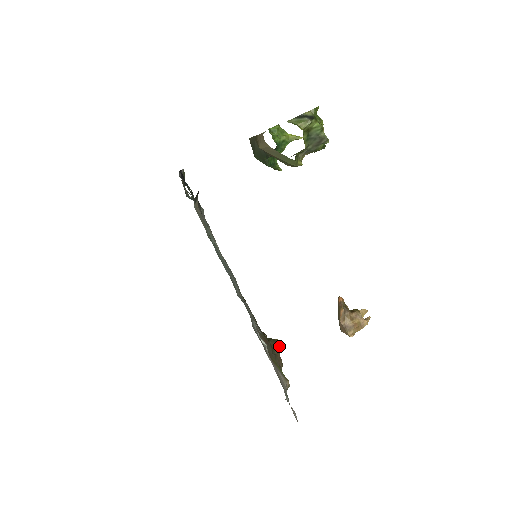
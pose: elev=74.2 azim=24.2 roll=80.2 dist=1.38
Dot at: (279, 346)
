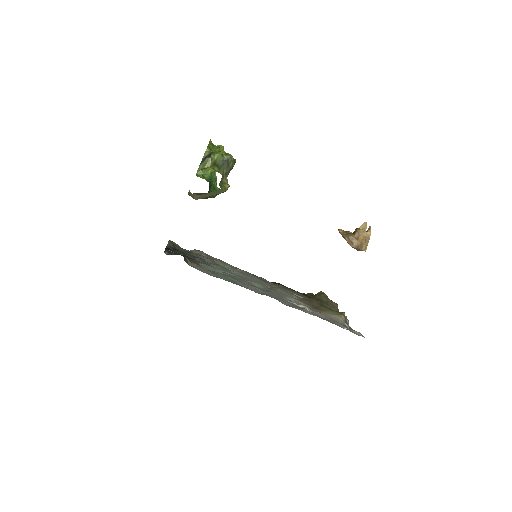
Dot at: (325, 295)
